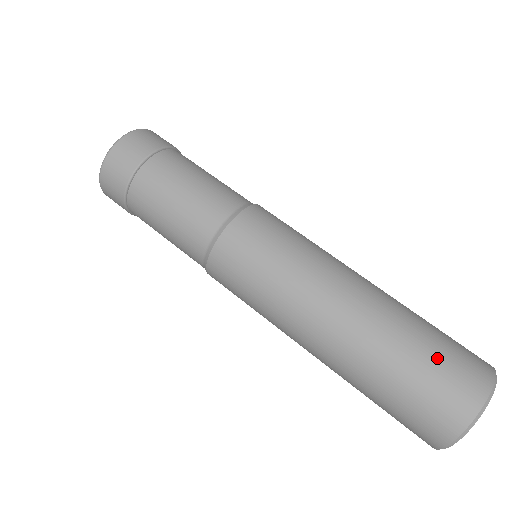
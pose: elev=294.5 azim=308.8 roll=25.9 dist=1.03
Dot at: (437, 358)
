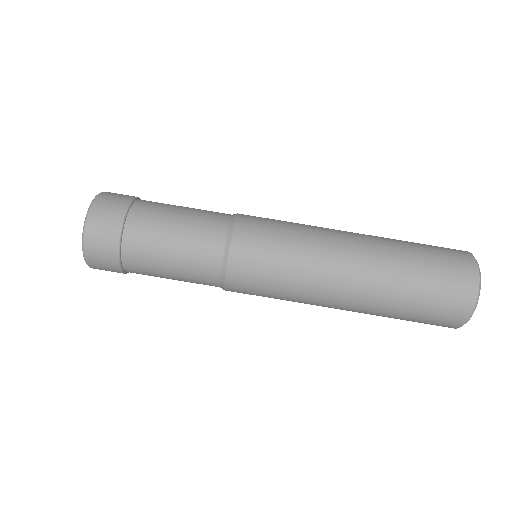
Dot at: (427, 309)
